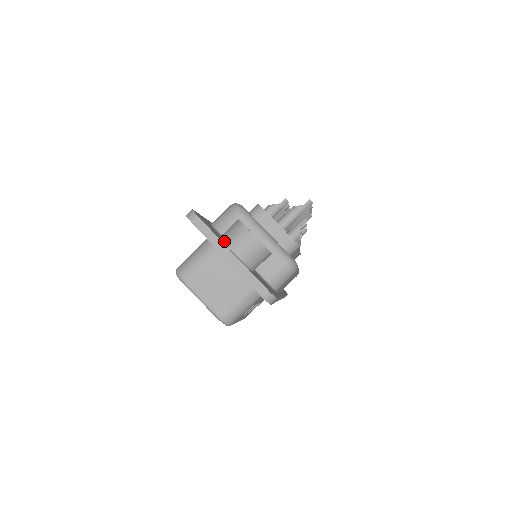
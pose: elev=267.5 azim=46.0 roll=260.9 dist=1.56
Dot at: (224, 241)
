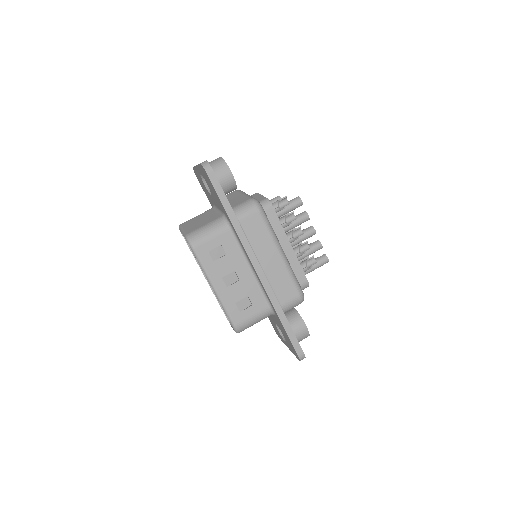
Dot at: occluded
